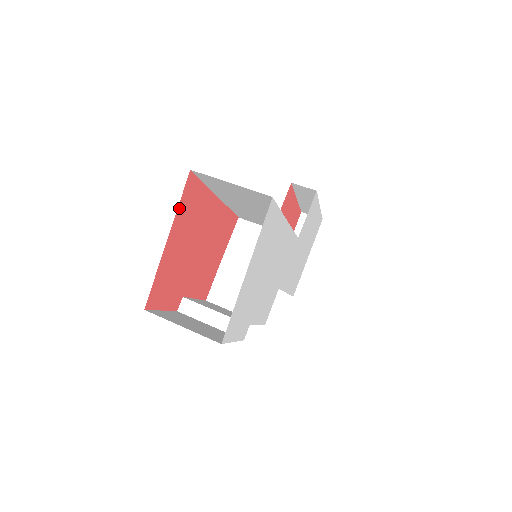
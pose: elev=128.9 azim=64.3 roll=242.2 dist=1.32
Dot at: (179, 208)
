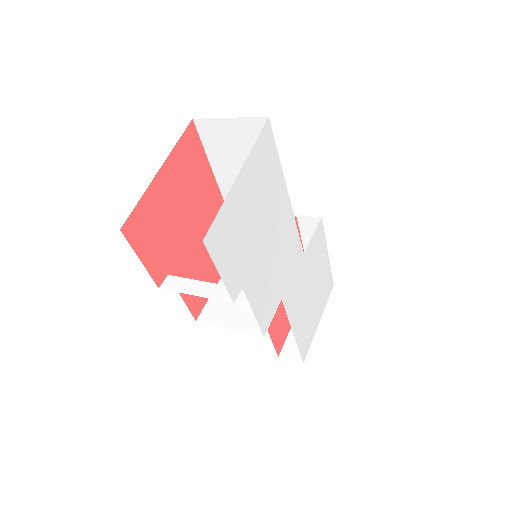
Dot at: (177, 148)
